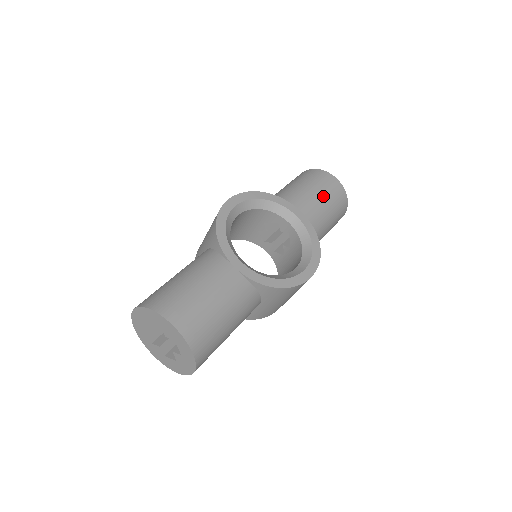
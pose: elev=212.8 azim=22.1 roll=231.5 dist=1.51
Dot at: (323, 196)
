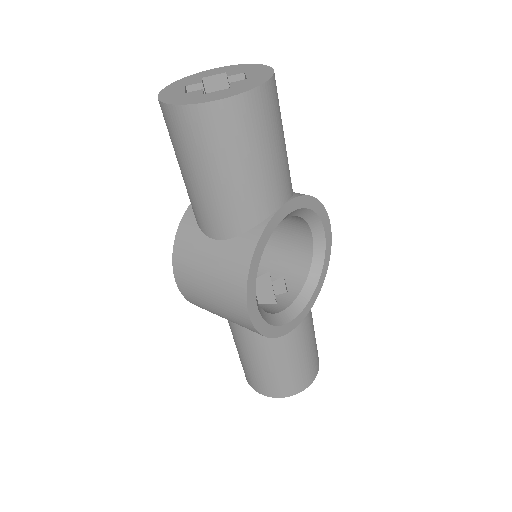
Dot at: (277, 143)
